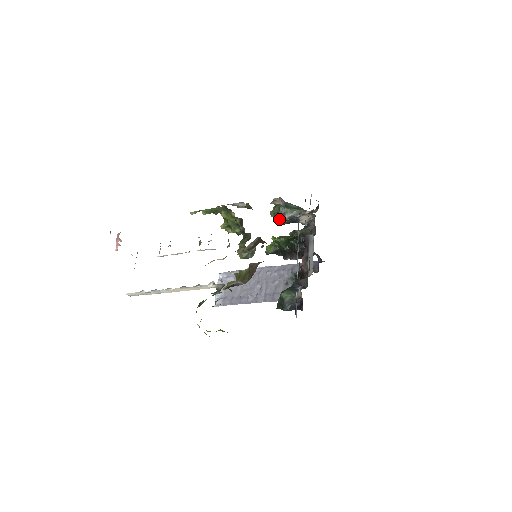
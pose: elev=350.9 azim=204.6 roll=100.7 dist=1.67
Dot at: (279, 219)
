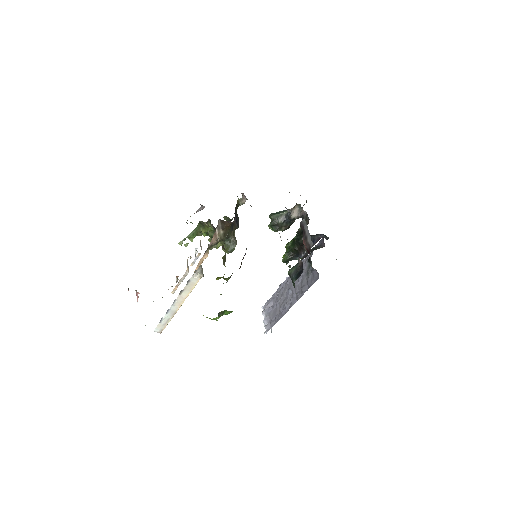
Dot at: (276, 227)
